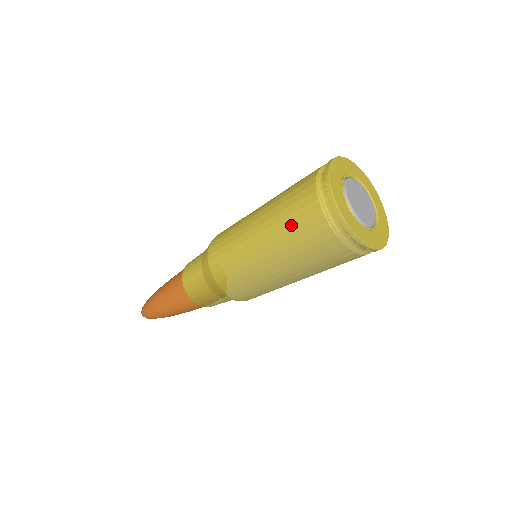
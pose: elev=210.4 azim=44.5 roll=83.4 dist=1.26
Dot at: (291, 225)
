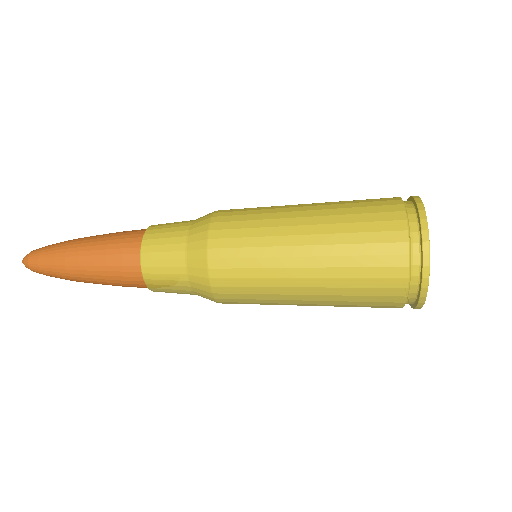
Dot at: (360, 288)
